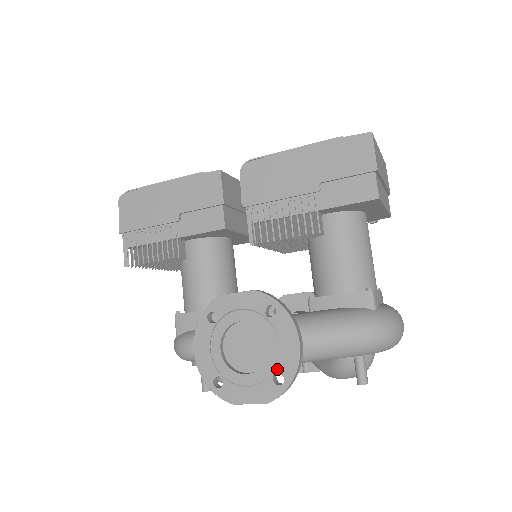
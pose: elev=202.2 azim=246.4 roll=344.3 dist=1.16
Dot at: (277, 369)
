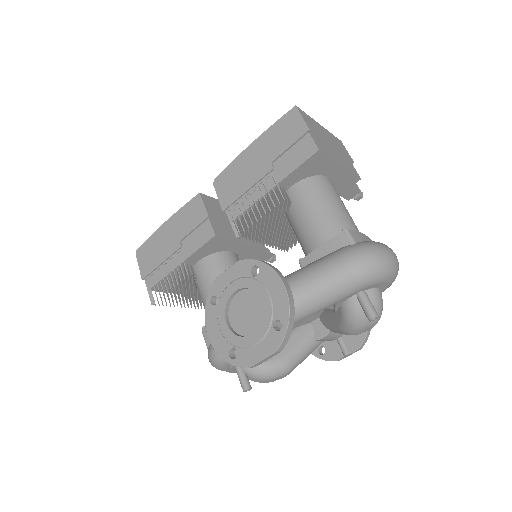
Dot at: (274, 317)
